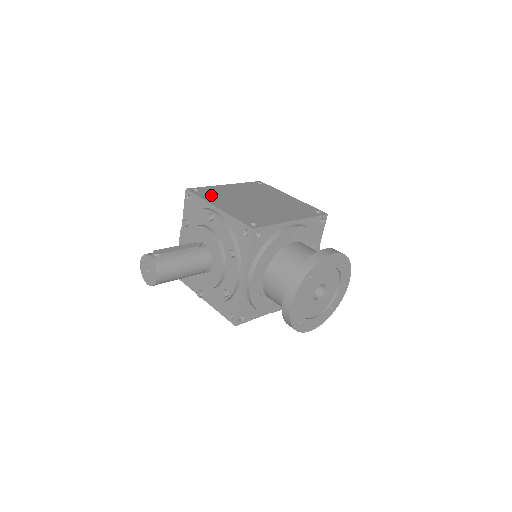
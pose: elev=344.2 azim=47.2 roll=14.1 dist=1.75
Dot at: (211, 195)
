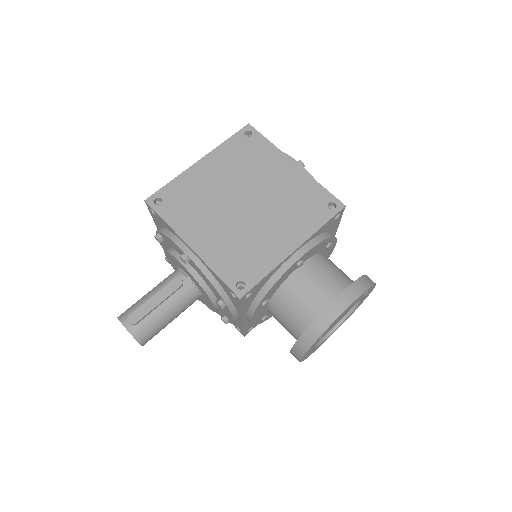
Dot at: (180, 209)
